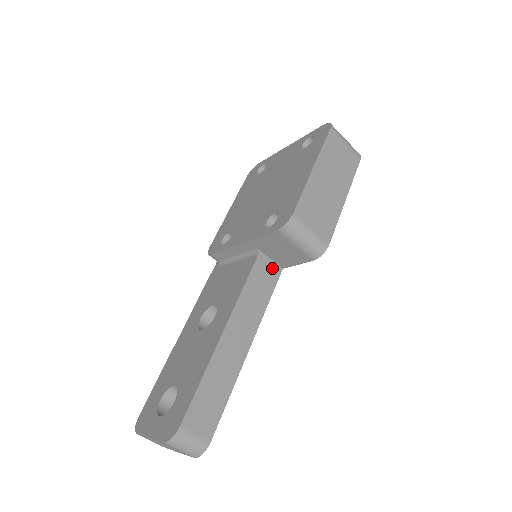
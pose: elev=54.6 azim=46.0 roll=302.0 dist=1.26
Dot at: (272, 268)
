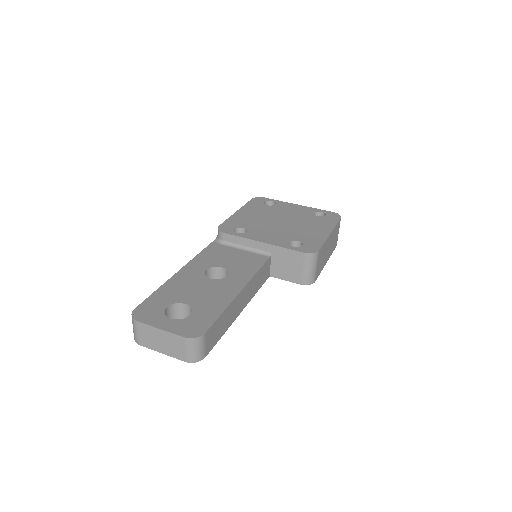
Dot at: (268, 271)
